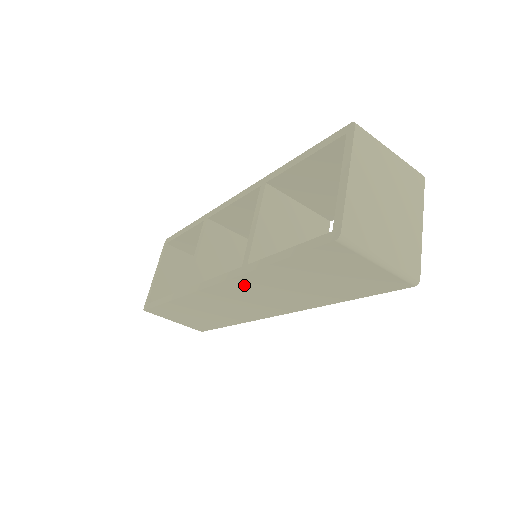
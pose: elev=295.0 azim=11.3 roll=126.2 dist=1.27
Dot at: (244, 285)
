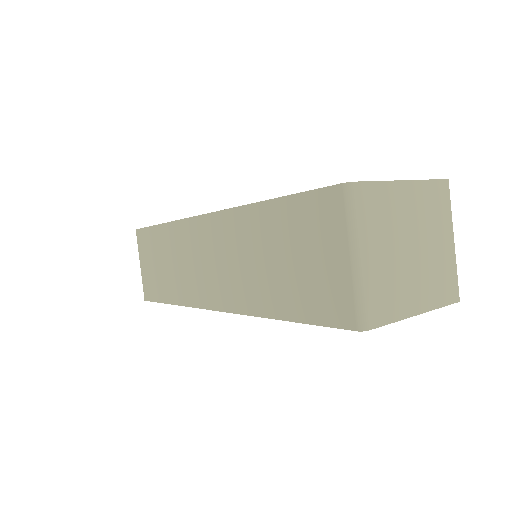
Dot at: (226, 229)
